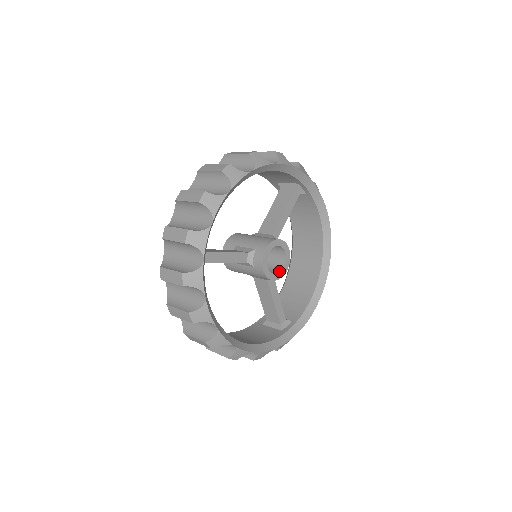
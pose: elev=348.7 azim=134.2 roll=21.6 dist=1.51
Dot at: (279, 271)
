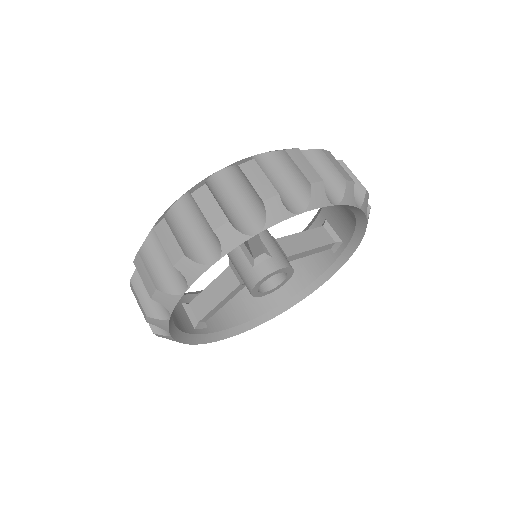
Dot at: (284, 276)
